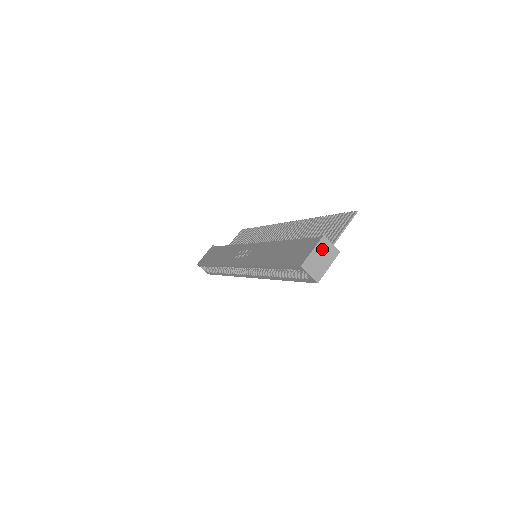
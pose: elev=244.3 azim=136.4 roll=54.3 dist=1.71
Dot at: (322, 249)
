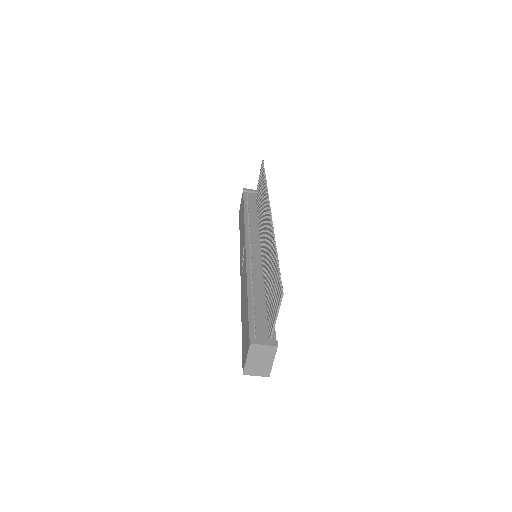
Dot at: (256, 354)
